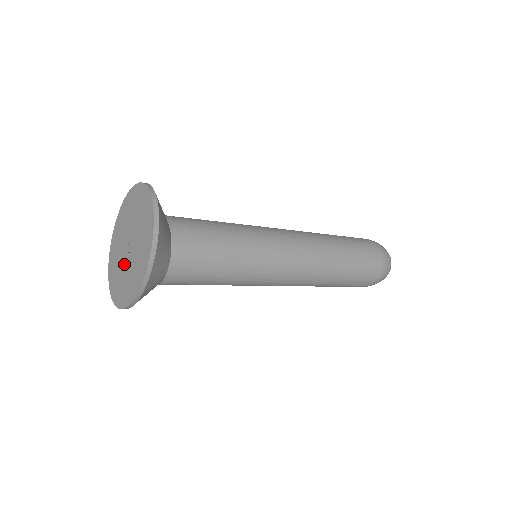
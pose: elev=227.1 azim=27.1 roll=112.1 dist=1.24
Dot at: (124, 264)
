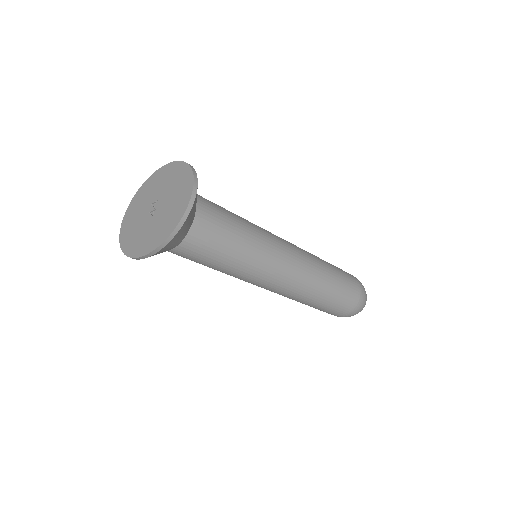
Dot at: (143, 219)
